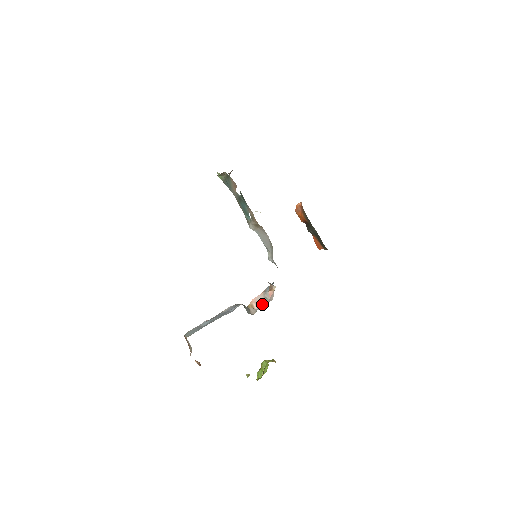
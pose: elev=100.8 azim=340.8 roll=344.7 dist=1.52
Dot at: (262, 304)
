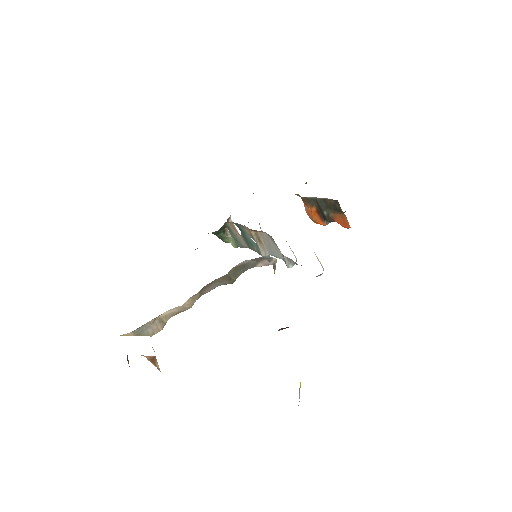
Dot at: occluded
